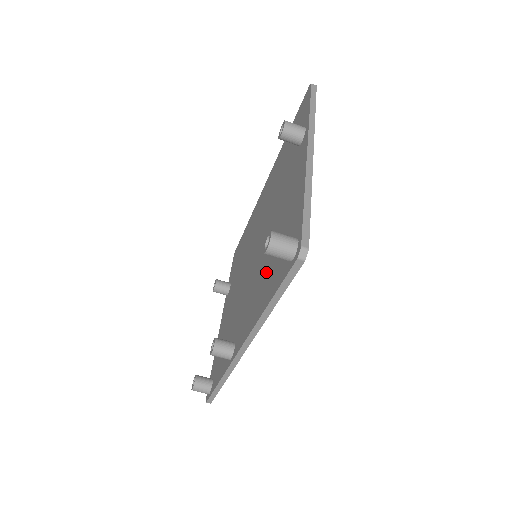
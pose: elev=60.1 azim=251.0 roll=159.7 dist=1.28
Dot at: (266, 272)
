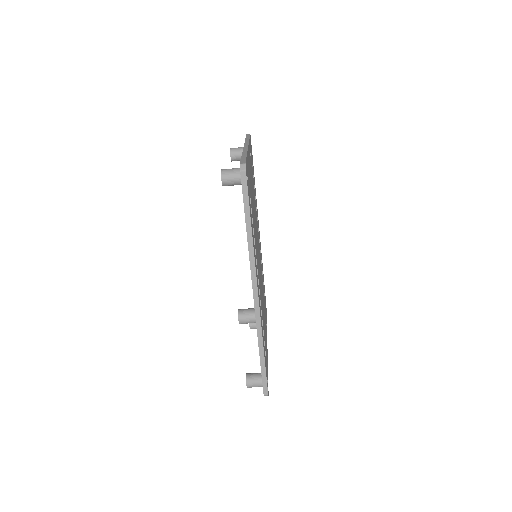
Dot at: occluded
